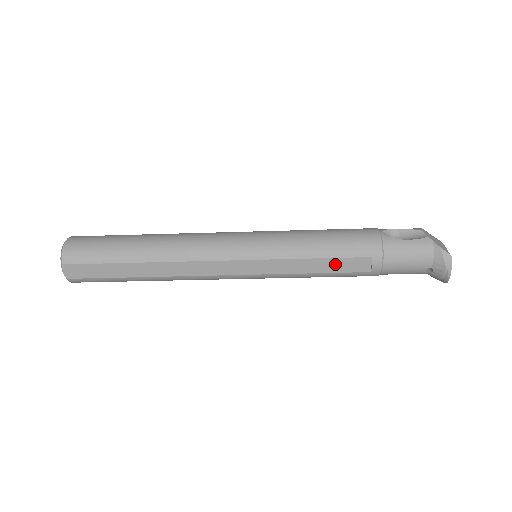
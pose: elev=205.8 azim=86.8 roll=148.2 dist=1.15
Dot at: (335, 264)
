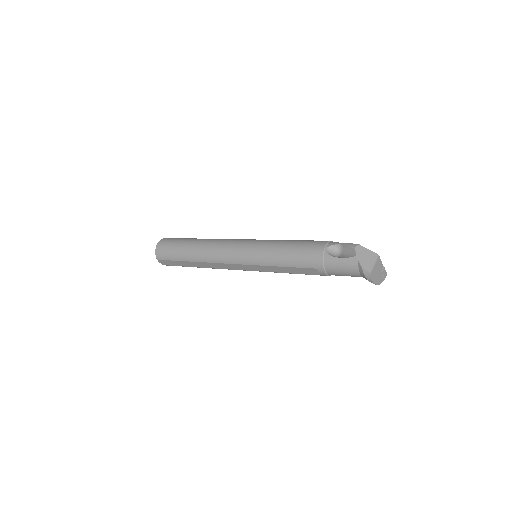
Dot at: (296, 270)
